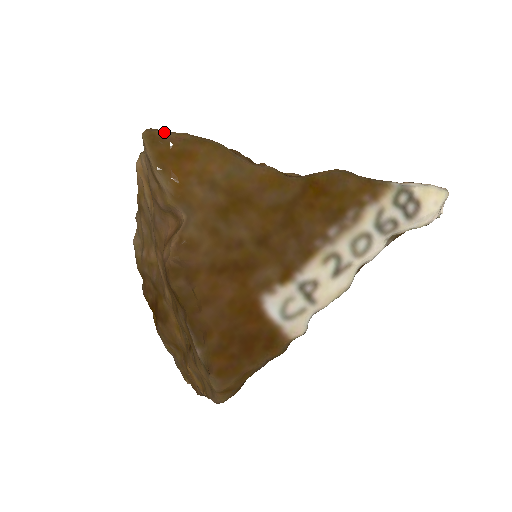
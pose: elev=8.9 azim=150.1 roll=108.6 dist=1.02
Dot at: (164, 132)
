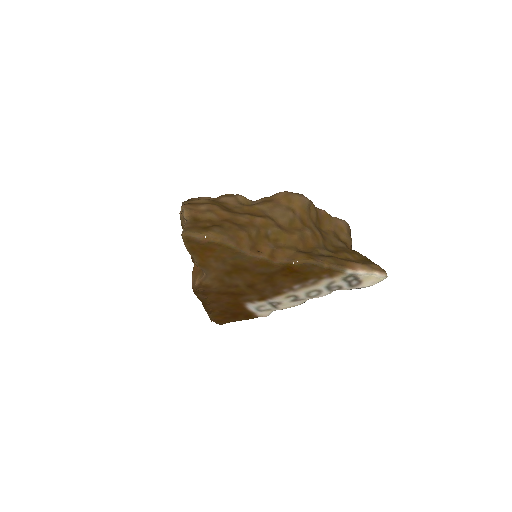
Dot at: (195, 237)
